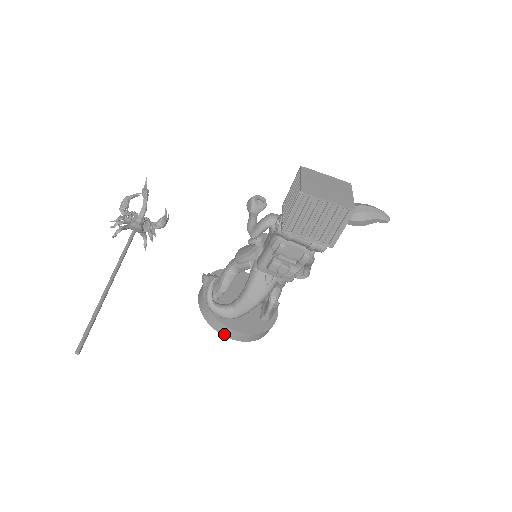
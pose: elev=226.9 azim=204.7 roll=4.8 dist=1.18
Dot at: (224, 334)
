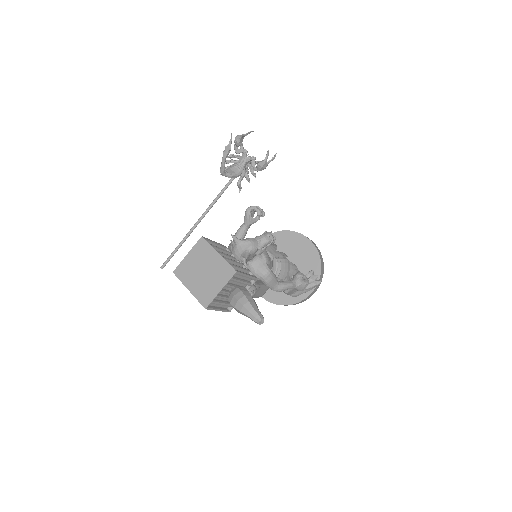
Dot at: occluded
